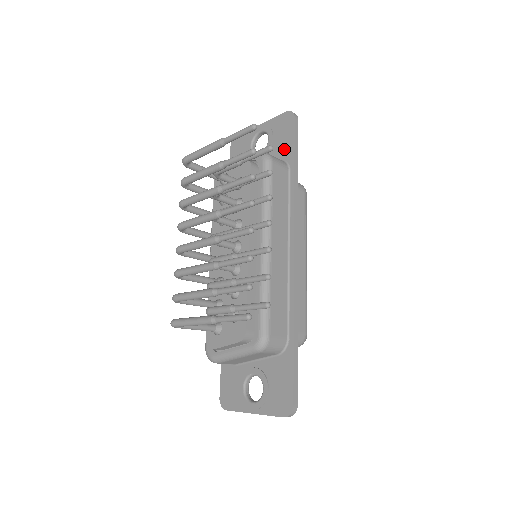
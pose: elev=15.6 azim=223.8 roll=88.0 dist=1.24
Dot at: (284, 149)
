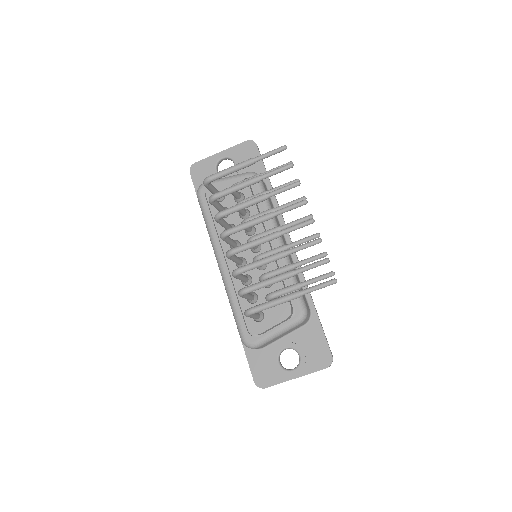
Dot at: (254, 169)
